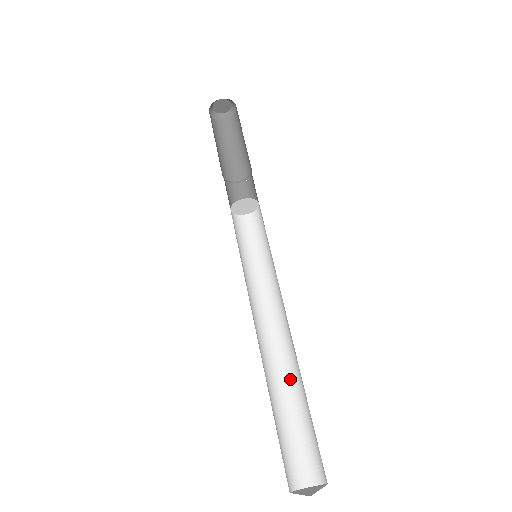
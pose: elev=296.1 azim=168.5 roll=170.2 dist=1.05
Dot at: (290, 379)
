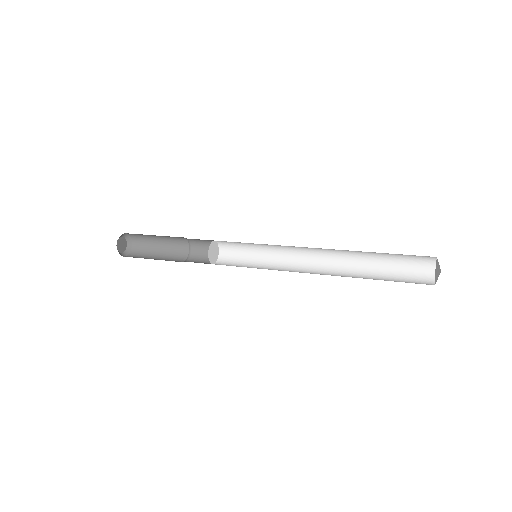
Dot at: (355, 273)
